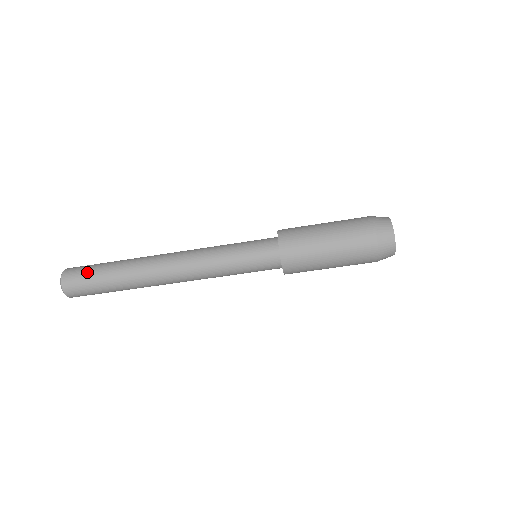
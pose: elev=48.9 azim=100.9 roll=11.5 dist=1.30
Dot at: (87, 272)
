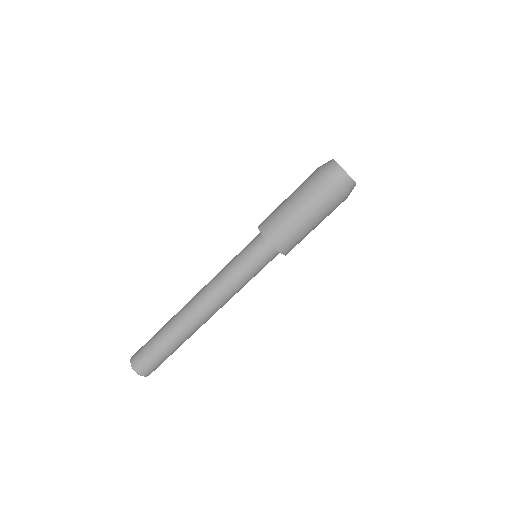
Dot at: (146, 350)
